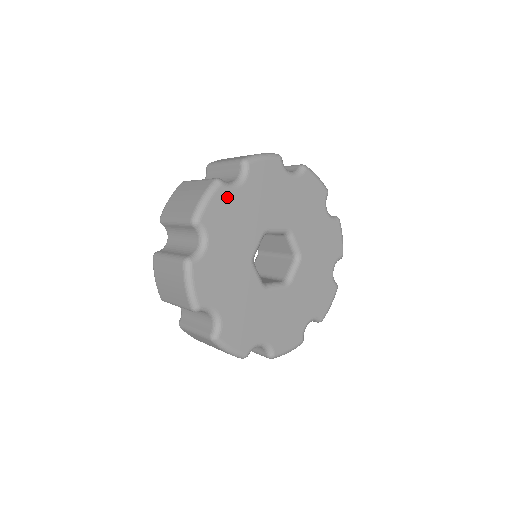
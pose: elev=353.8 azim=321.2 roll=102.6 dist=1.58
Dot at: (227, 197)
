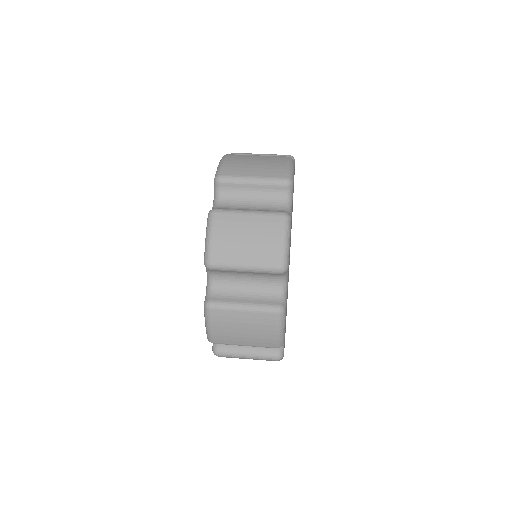
Dot at: occluded
